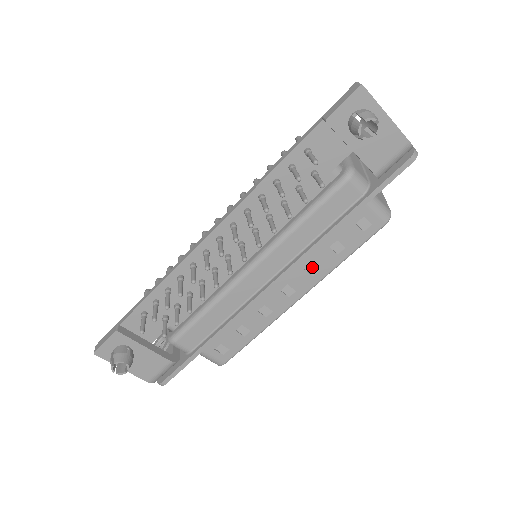
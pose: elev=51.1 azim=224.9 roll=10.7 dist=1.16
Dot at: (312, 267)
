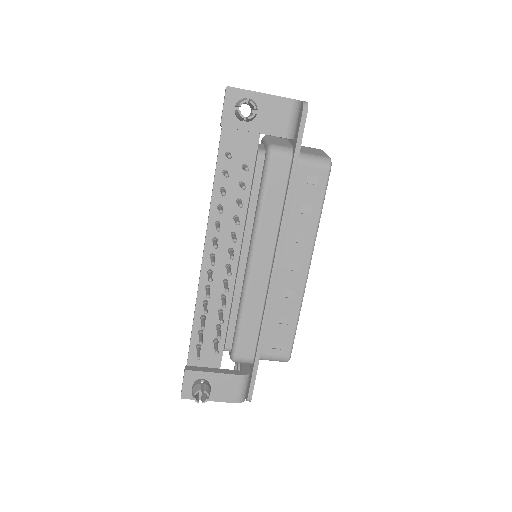
Dot at: (299, 237)
